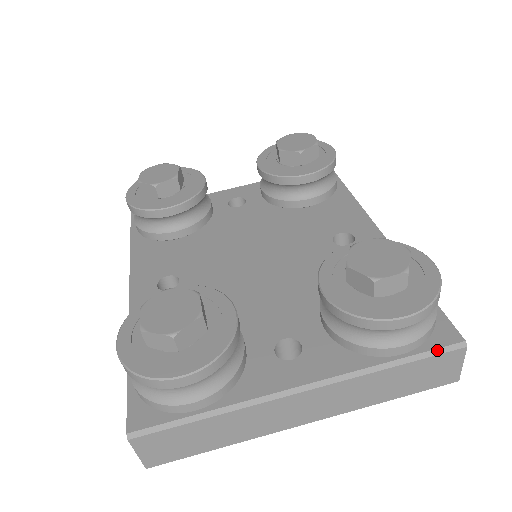
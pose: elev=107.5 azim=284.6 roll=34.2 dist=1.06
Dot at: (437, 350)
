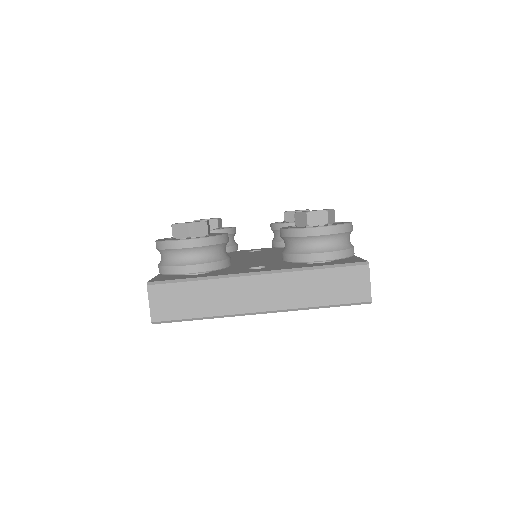
Dot at: (348, 264)
